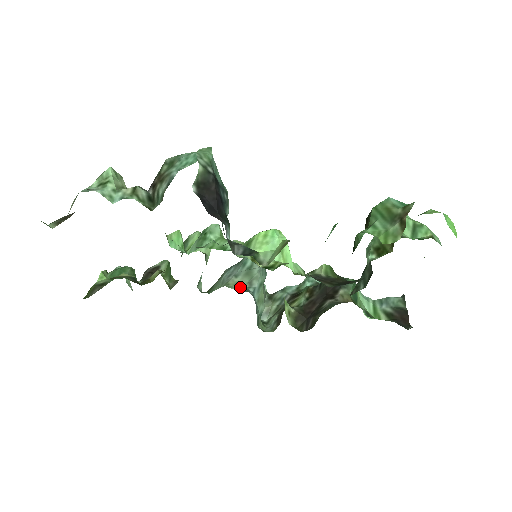
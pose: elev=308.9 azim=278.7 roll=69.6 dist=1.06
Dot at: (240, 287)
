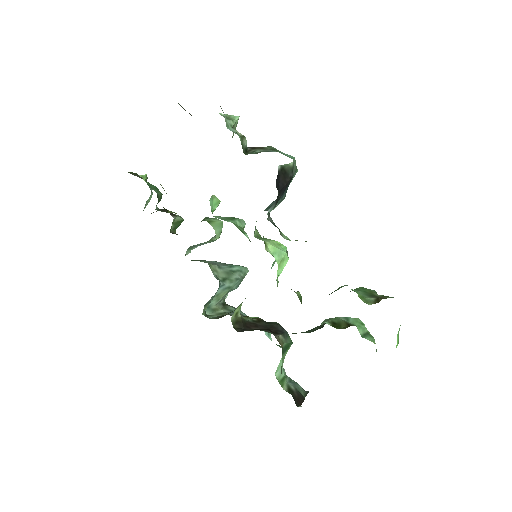
Dot at: (216, 274)
